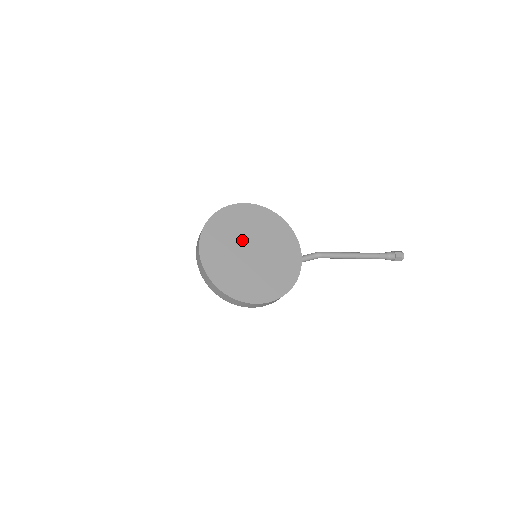
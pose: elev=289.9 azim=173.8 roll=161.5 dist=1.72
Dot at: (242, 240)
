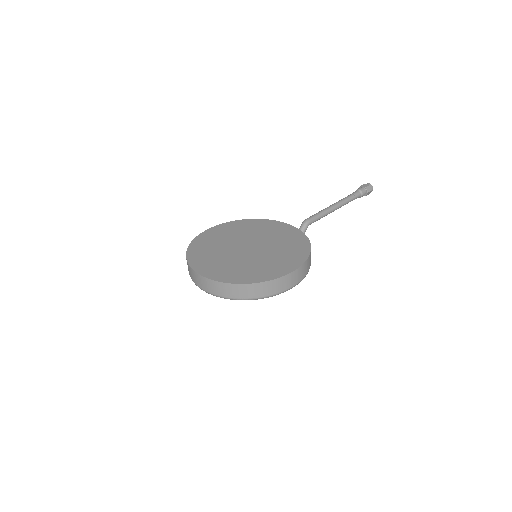
Dot at: (231, 247)
